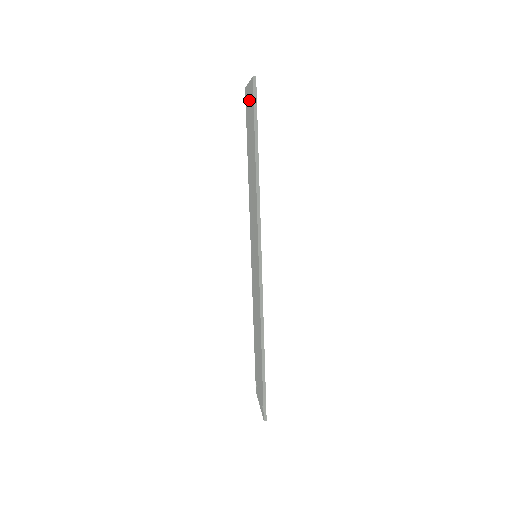
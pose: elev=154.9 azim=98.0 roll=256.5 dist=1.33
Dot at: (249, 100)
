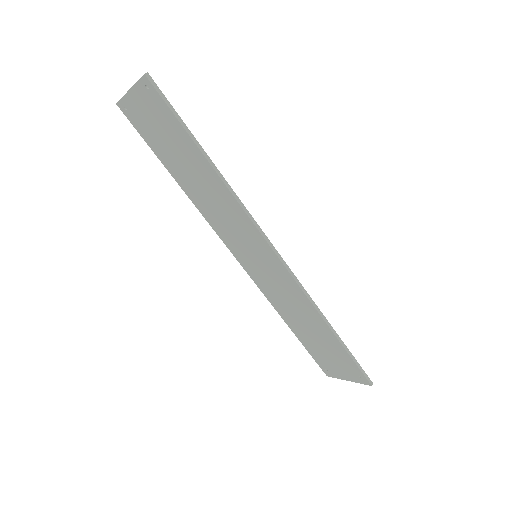
Dot at: (143, 108)
